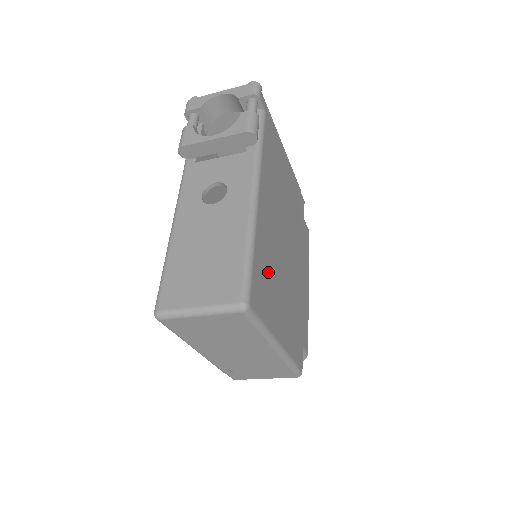
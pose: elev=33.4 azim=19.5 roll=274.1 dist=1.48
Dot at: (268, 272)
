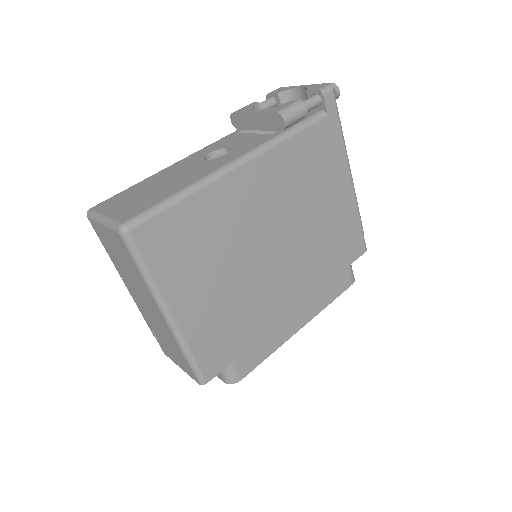
Dot at: (201, 239)
